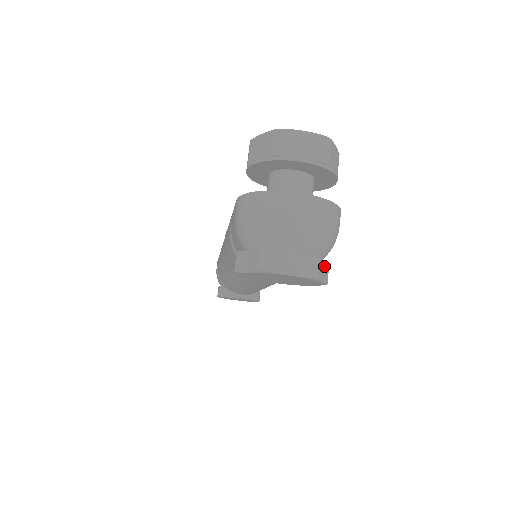
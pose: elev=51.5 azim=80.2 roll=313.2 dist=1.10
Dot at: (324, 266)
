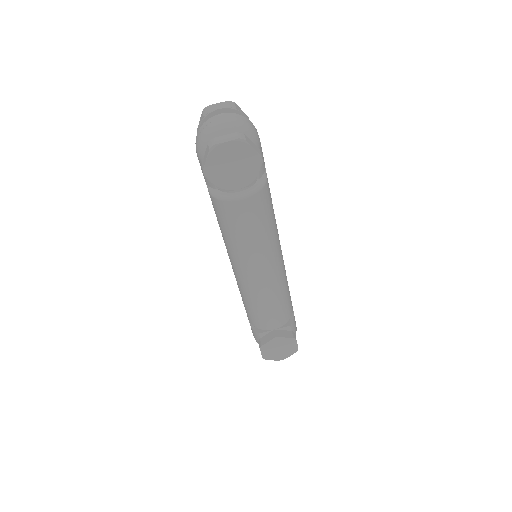
Dot at: (252, 144)
